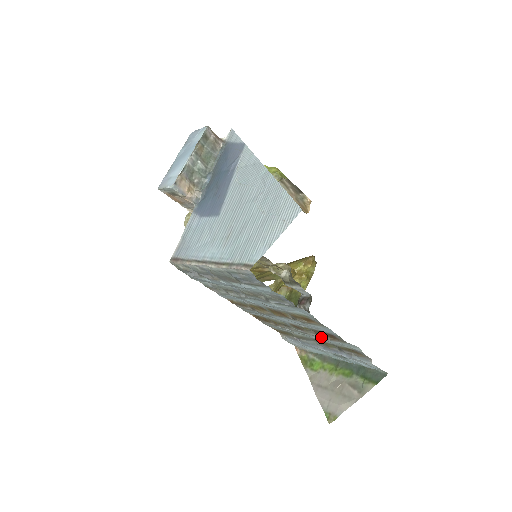
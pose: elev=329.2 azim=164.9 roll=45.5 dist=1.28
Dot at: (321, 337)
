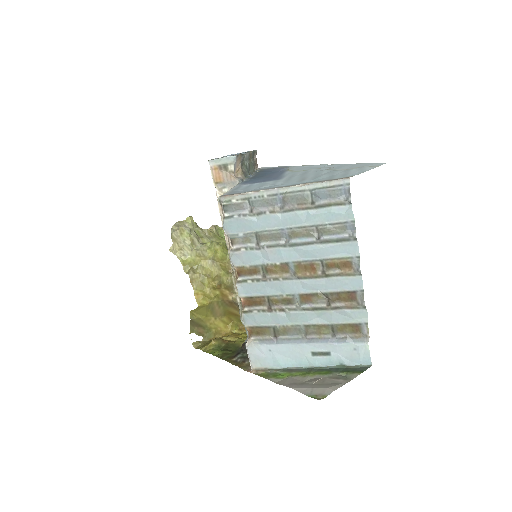
Dot at: (328, 309)
